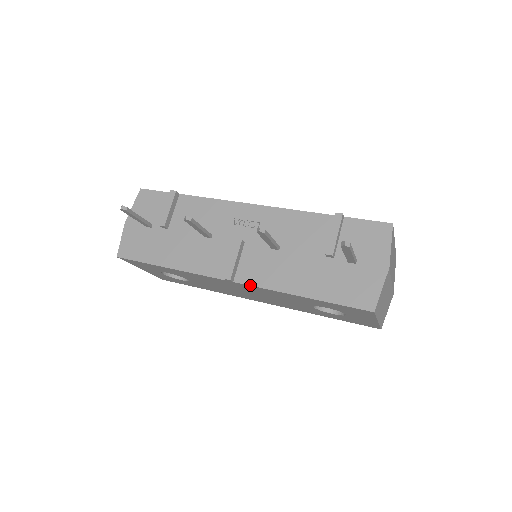
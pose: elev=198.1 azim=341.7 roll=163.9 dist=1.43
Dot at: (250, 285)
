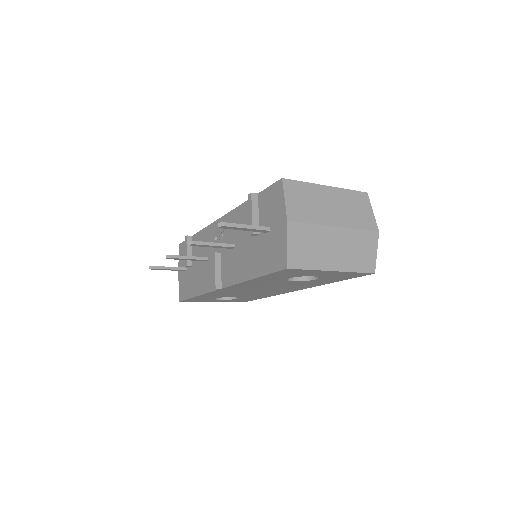
Dot at: (228, 286)
